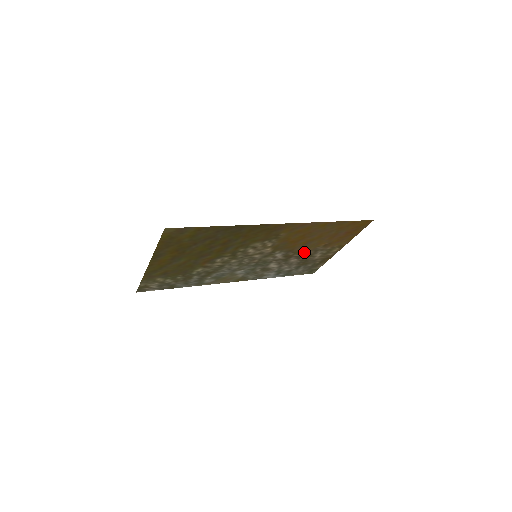
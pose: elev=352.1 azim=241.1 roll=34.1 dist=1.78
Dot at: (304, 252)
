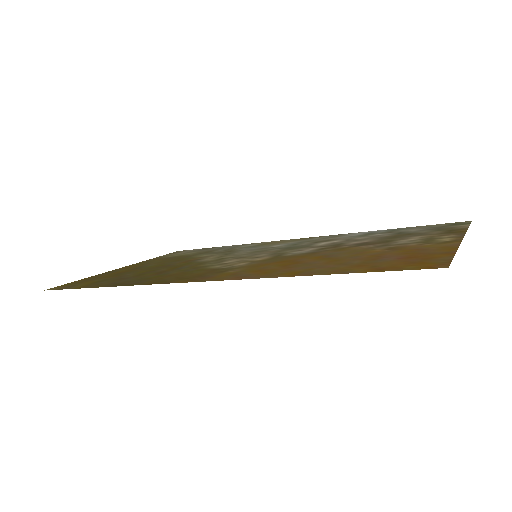
Dot at: (357, 246)
